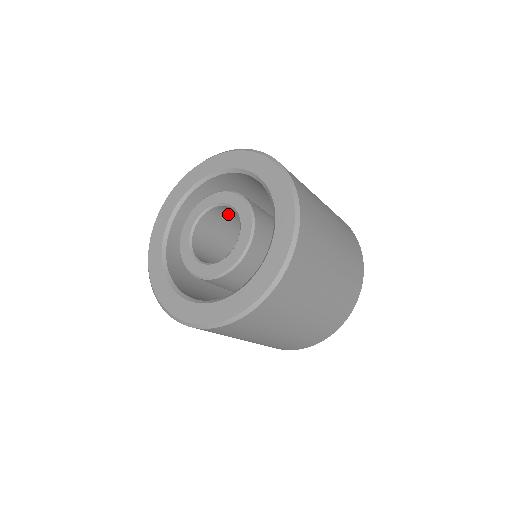
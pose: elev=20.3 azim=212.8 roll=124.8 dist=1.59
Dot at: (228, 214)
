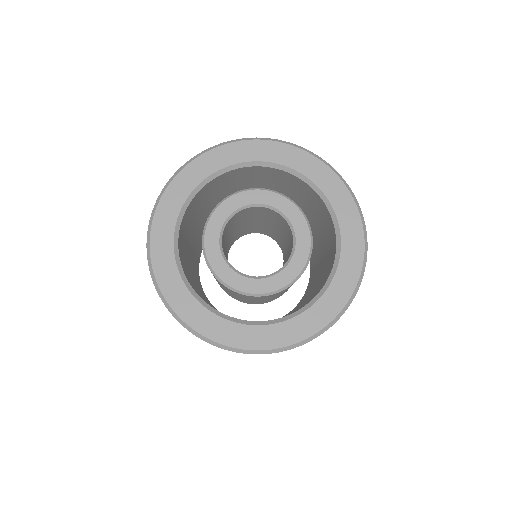
Dot at: (284, 226)
